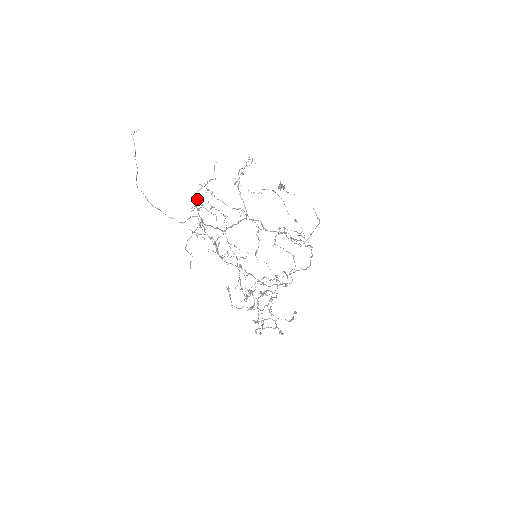
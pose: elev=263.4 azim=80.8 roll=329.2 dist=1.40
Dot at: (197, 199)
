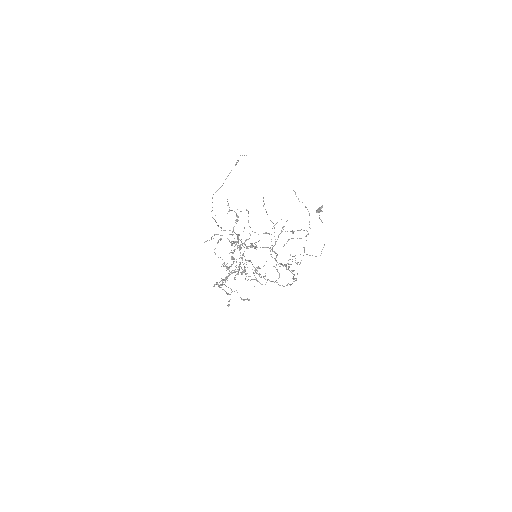
Dot at: (245, 241)
